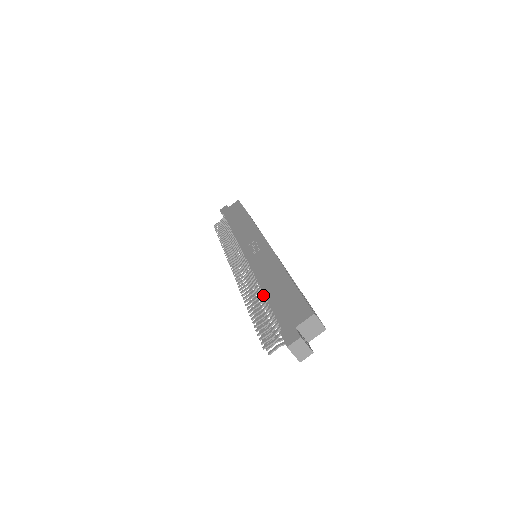
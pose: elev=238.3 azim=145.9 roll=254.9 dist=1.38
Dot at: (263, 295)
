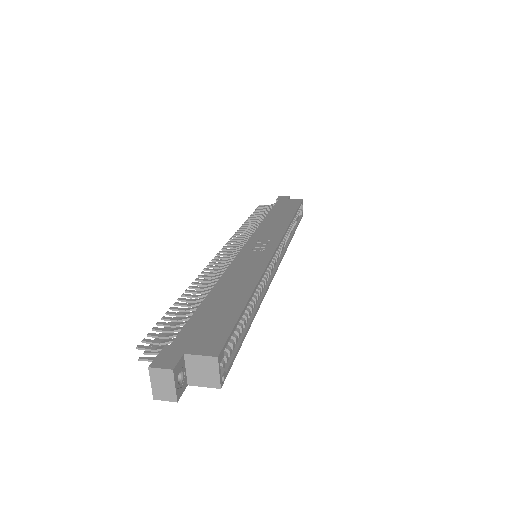
Dot at: occluded
